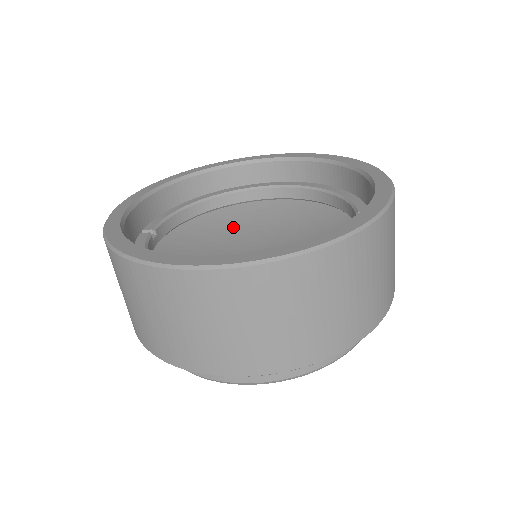
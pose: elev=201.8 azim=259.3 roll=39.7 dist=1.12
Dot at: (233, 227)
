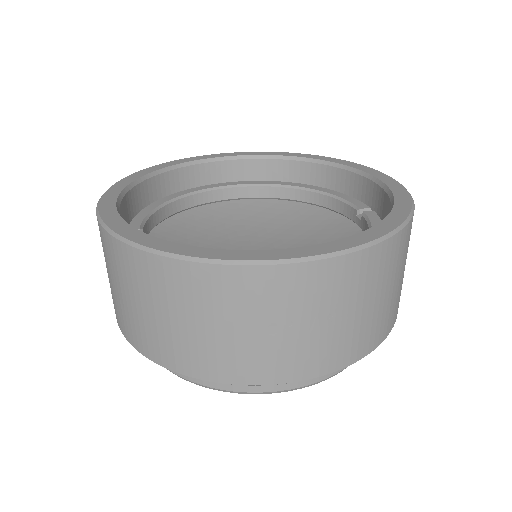
Dot at: (214, 227)
